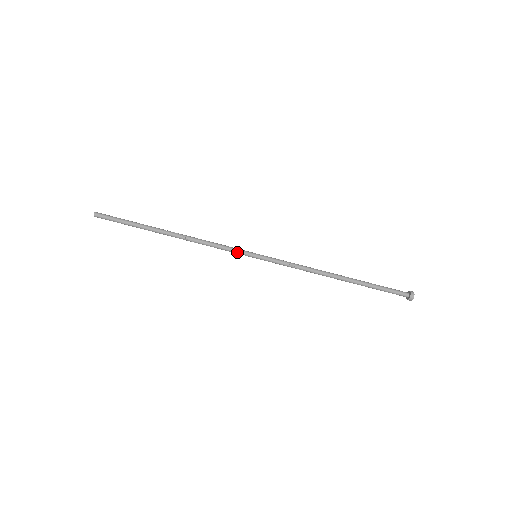
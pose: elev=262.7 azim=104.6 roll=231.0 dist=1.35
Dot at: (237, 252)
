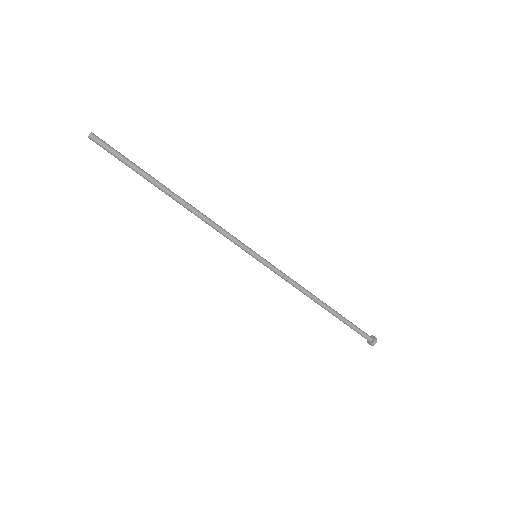
Dot at: (239, 246)
